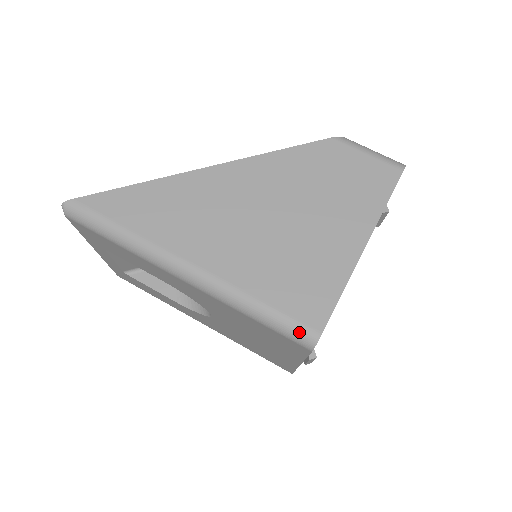
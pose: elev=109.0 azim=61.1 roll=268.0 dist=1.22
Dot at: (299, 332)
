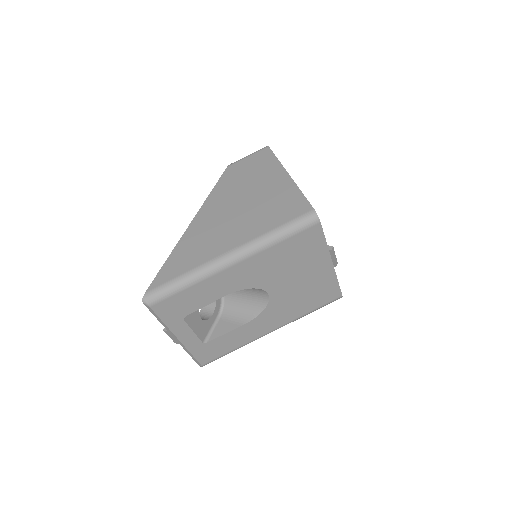
Dot at: (305, 219)
